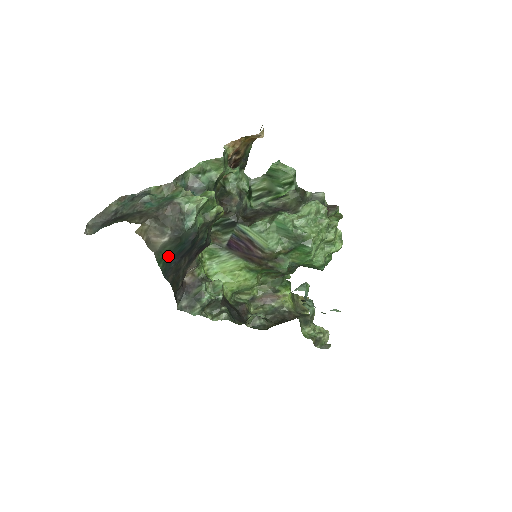
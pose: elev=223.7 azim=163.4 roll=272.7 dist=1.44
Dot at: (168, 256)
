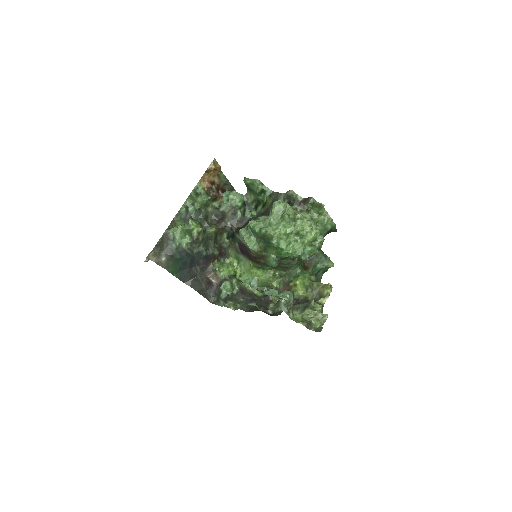
Dot at: (176, 268)
